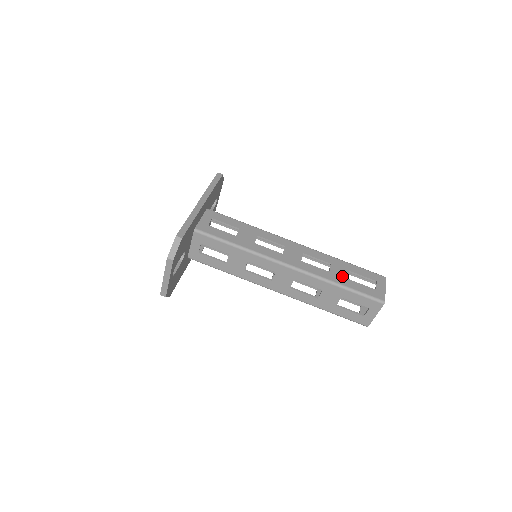
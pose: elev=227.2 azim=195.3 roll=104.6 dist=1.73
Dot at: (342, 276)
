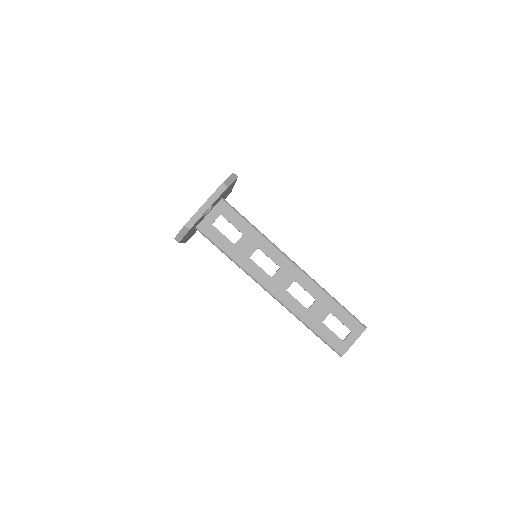
Dot at: occluded
